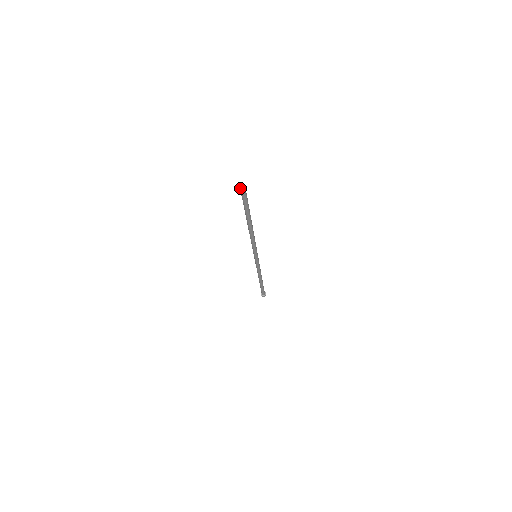
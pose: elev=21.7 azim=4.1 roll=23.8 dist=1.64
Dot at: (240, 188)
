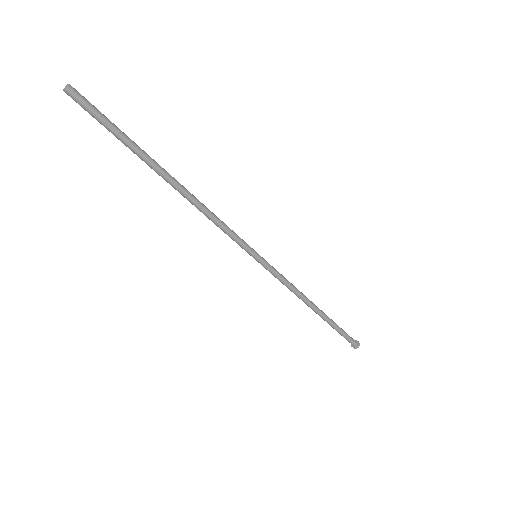
Dot at: (67, 93)
